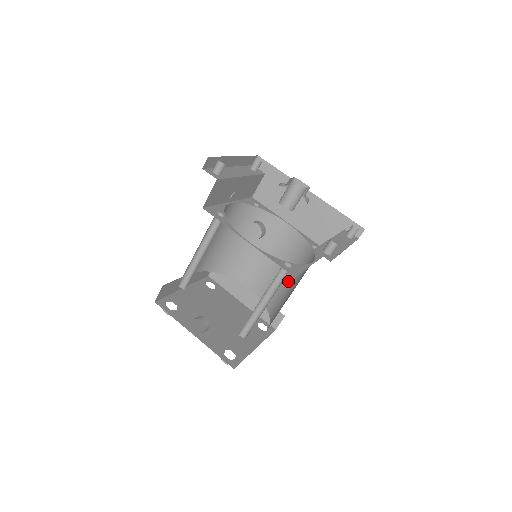
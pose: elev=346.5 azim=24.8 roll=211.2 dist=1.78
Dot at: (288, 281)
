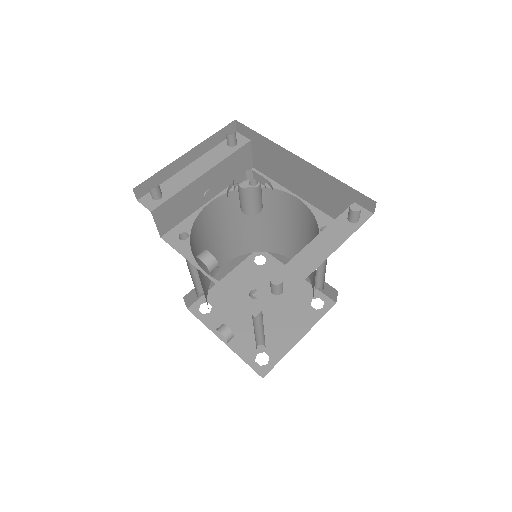
Dot at: occluded
